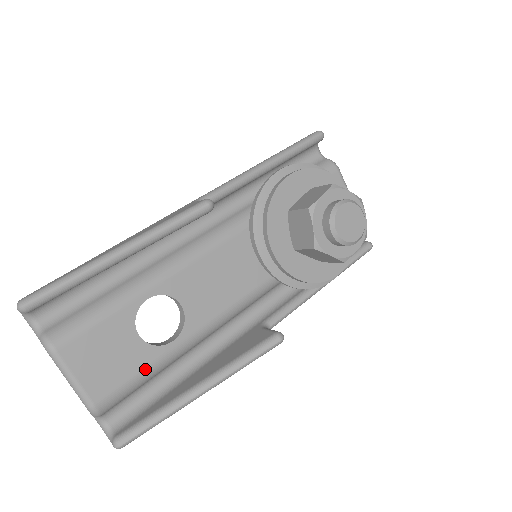
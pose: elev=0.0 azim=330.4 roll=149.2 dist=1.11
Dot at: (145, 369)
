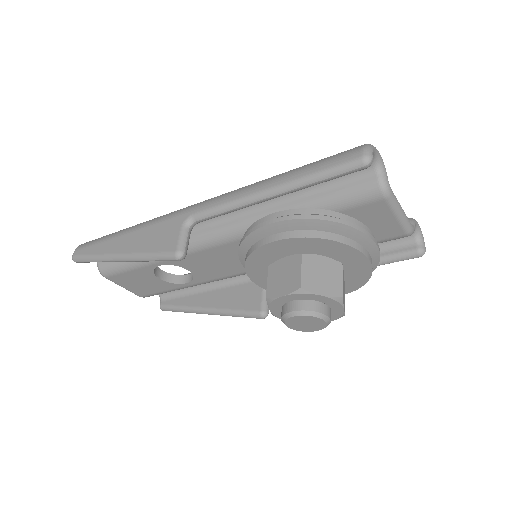
Dot at: (169, 290)
